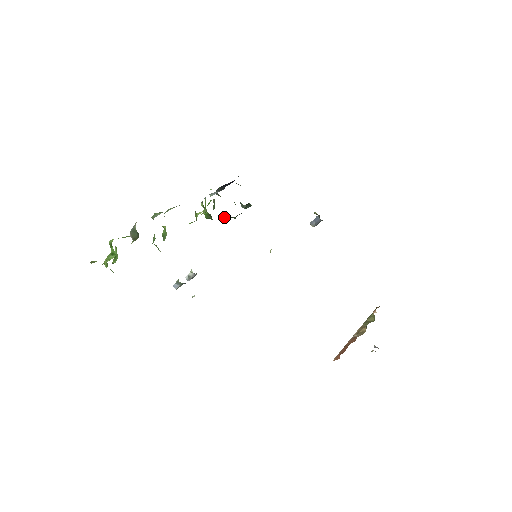
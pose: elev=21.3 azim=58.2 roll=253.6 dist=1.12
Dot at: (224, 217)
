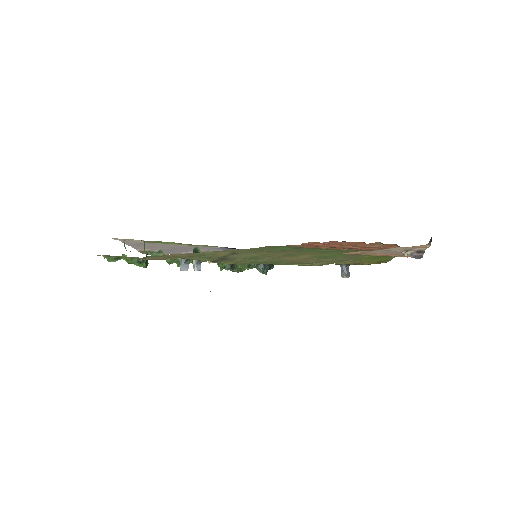
Dot at: (238, 268)
